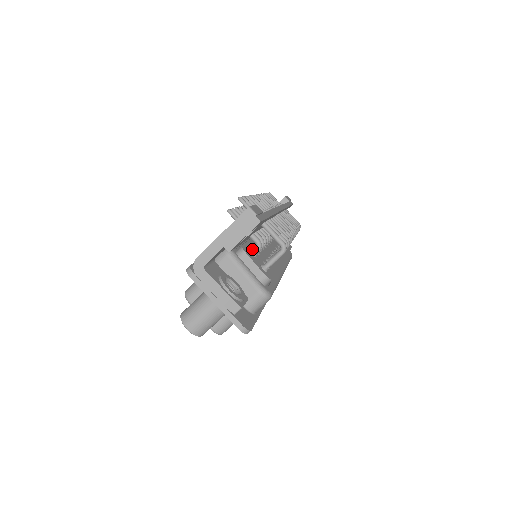
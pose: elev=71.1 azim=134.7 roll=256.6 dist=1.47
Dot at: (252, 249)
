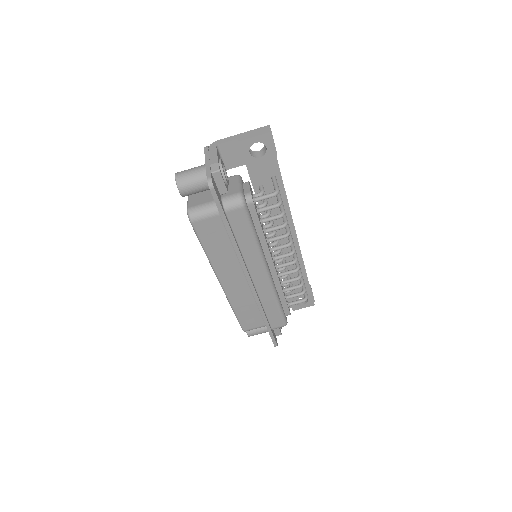
Dot at: occluded
